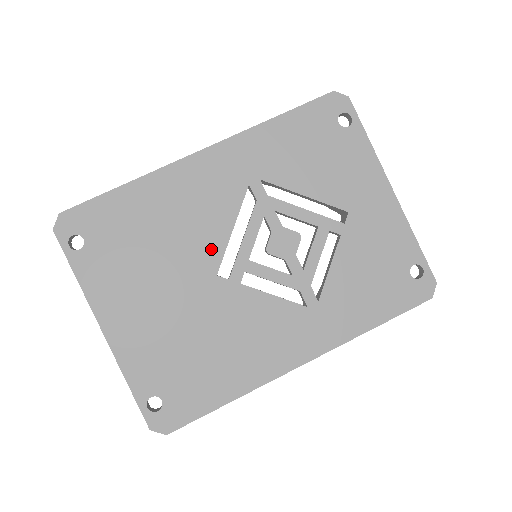
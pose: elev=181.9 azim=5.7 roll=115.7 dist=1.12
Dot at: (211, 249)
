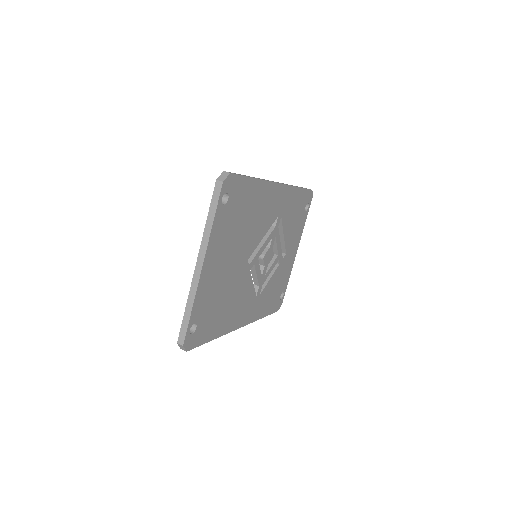
Dot at: (254, 243)
